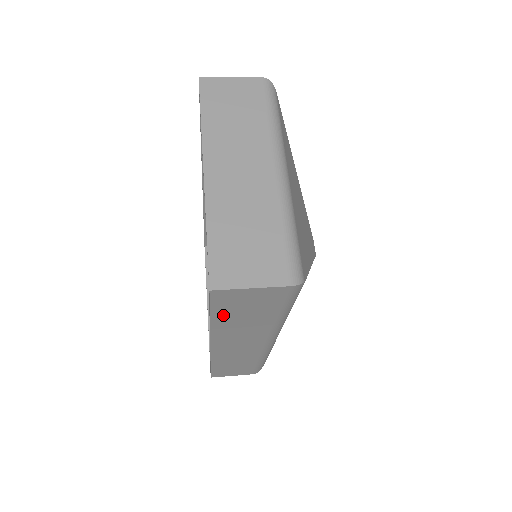
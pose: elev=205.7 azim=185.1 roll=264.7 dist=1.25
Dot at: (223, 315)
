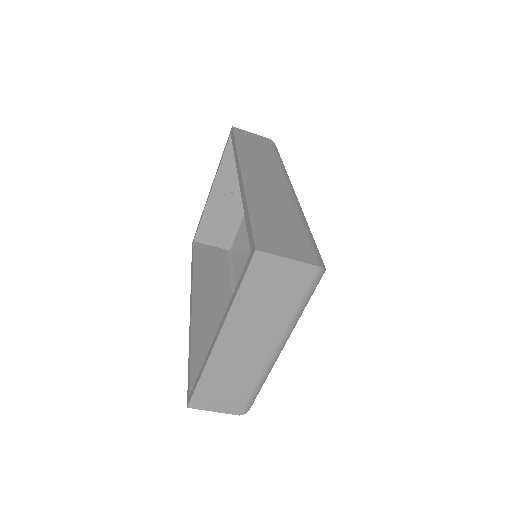
Dot at: occluded
